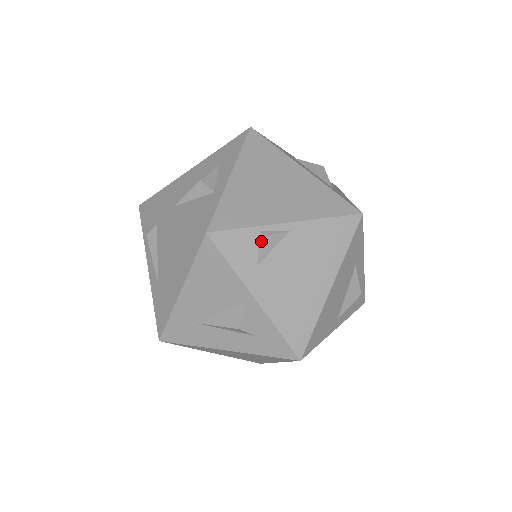
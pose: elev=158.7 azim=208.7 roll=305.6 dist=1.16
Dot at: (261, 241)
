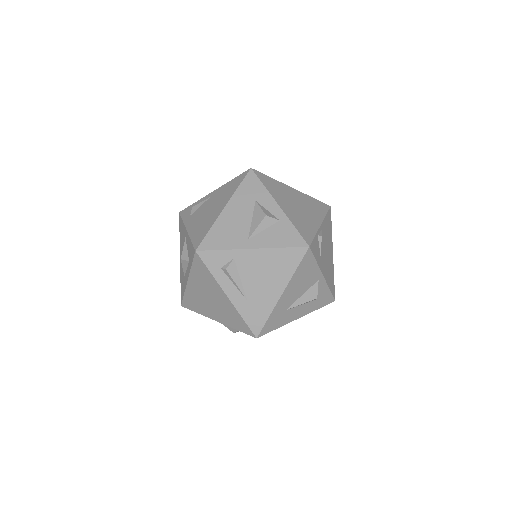
Dot at: (320, 240)
